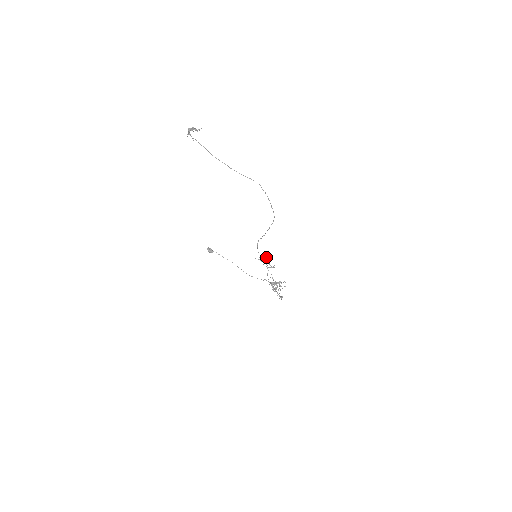
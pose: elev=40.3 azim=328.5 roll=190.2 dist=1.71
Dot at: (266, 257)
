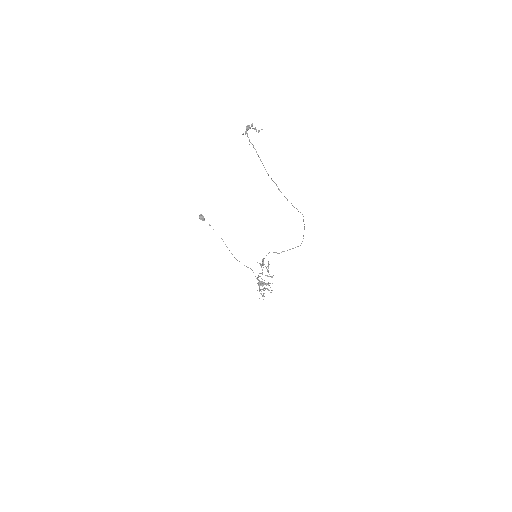
Dot at: occluded
